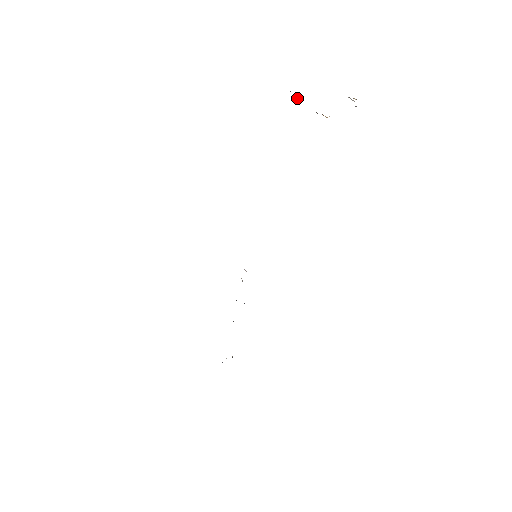
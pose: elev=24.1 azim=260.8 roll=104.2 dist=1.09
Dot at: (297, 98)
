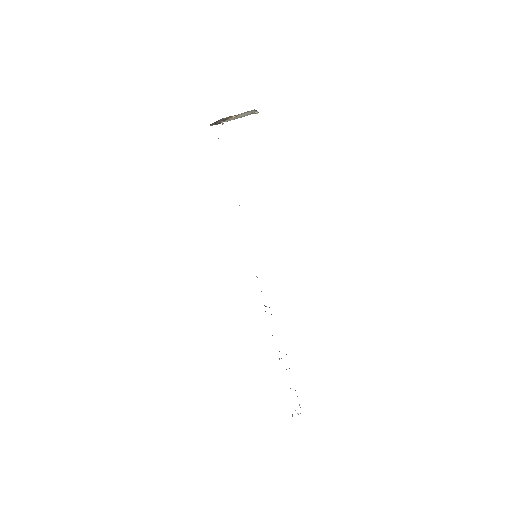
Dot at: (221, 122)
